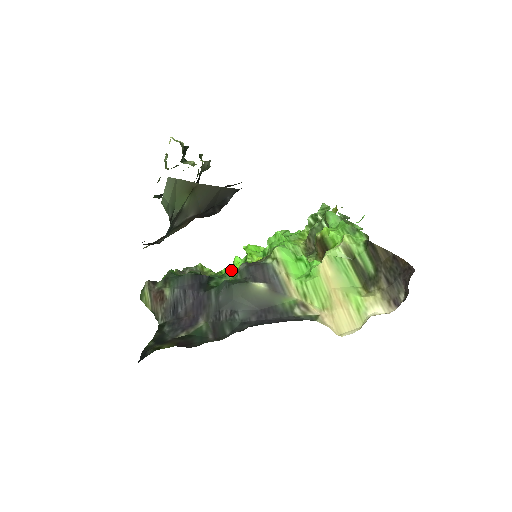
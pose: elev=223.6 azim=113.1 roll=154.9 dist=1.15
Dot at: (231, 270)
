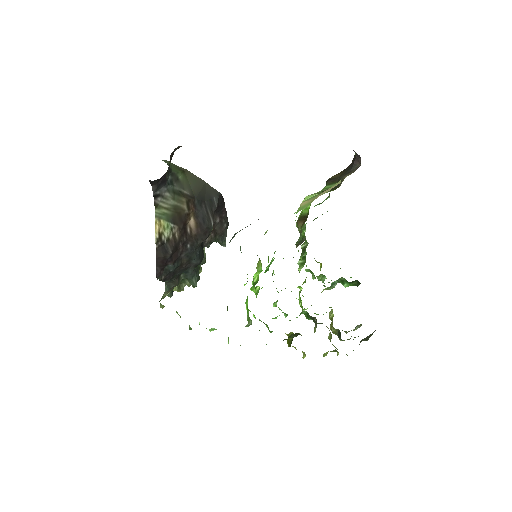
Dot at: occluded
